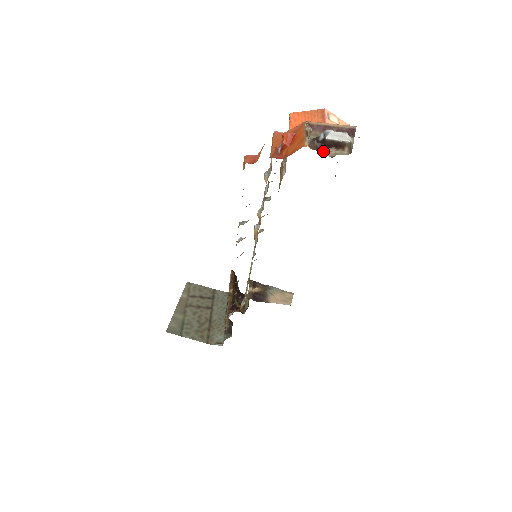
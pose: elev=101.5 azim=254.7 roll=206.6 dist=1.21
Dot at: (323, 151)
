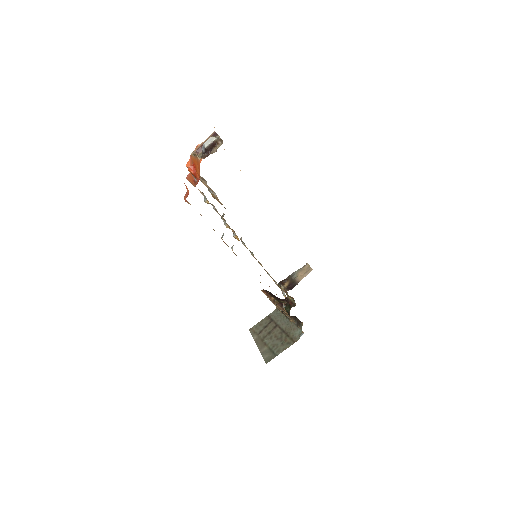
Dot at: occluded
